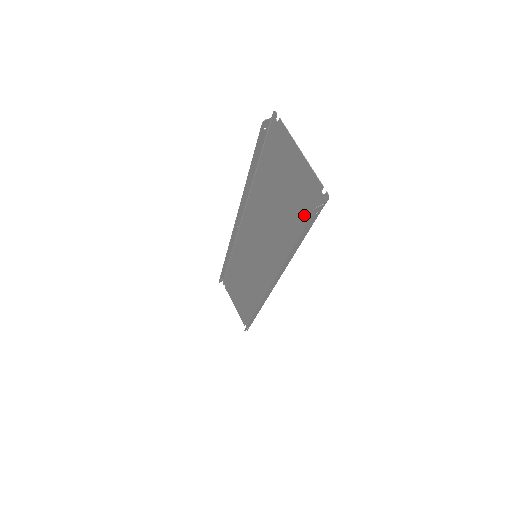
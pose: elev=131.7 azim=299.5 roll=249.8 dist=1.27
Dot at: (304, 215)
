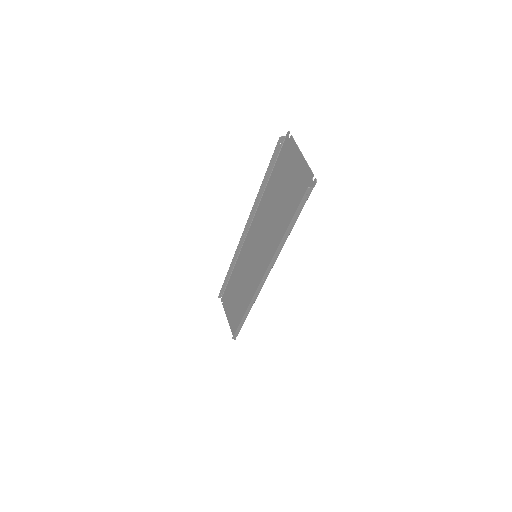
Dot at: (298, 202)
